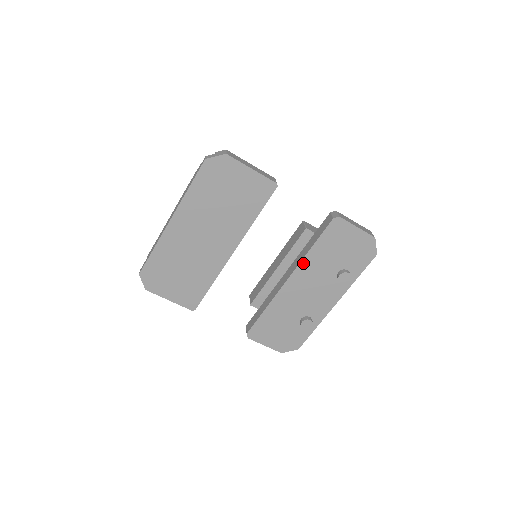
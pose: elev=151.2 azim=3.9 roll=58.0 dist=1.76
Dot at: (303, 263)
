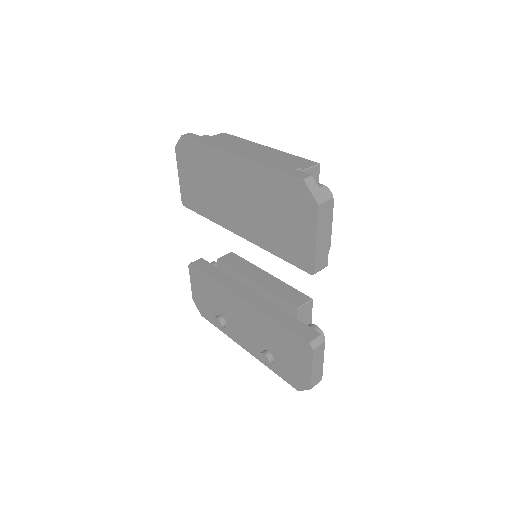
Dot at: (261, 313)
